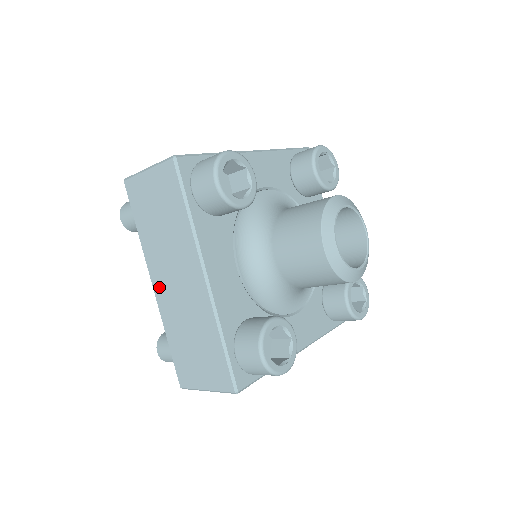
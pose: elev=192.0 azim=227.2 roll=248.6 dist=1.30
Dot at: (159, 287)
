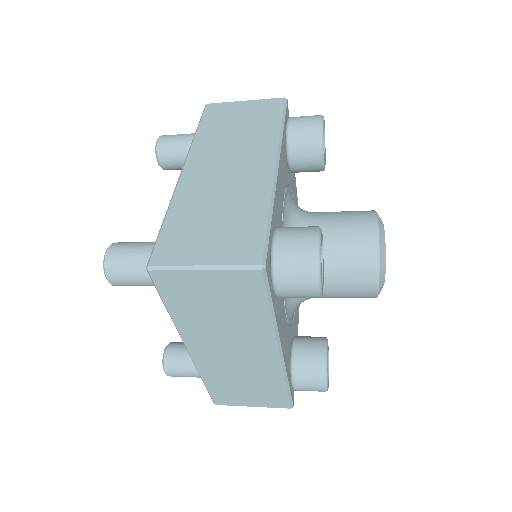
Dot at: (201, 353)
